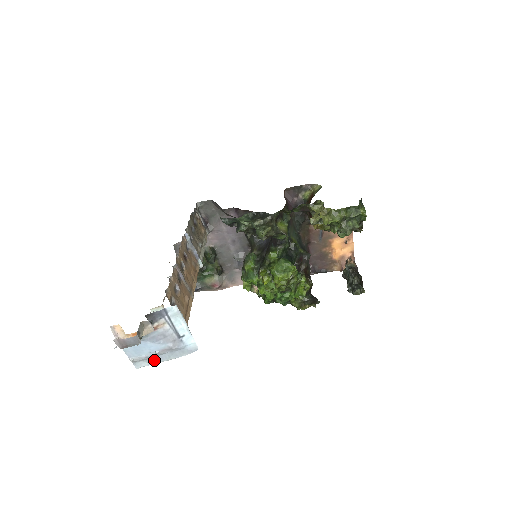
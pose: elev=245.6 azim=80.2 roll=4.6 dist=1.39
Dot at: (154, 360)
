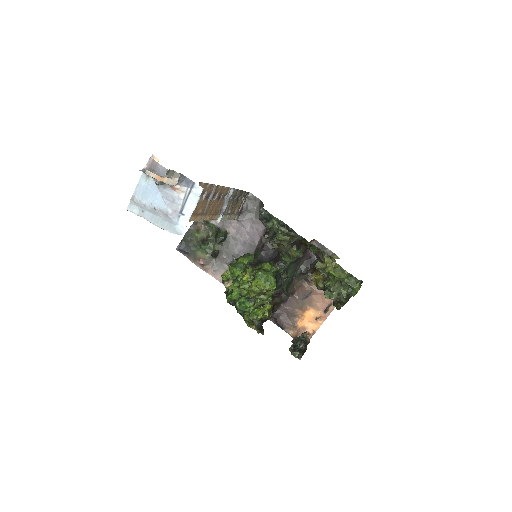
Dot at: (145, 214)
